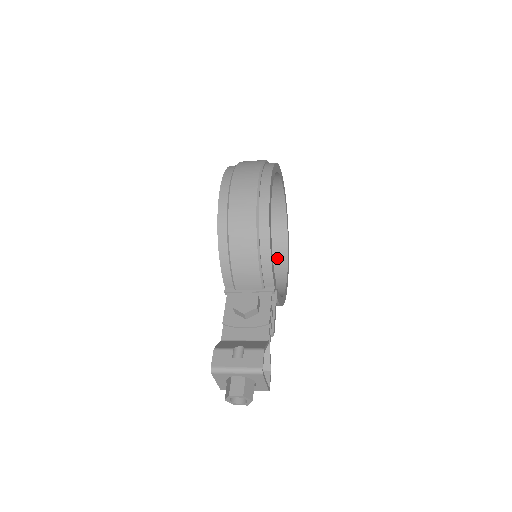
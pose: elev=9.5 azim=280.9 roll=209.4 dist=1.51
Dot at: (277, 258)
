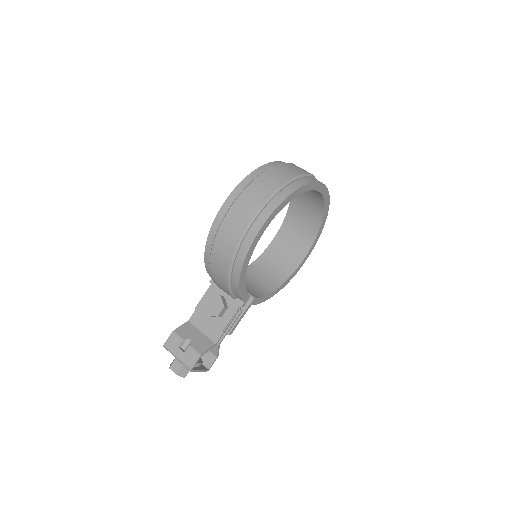
Dot at: (303, 240)
